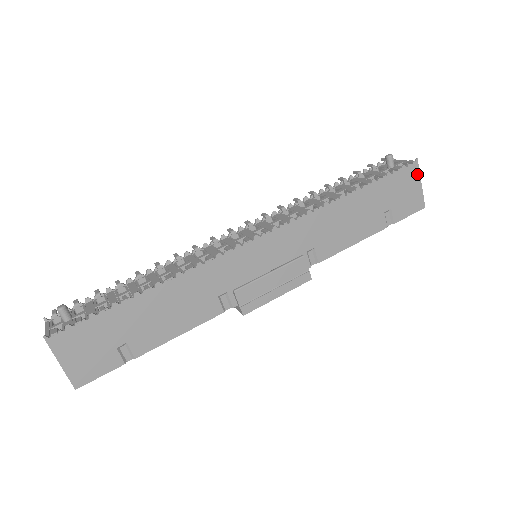
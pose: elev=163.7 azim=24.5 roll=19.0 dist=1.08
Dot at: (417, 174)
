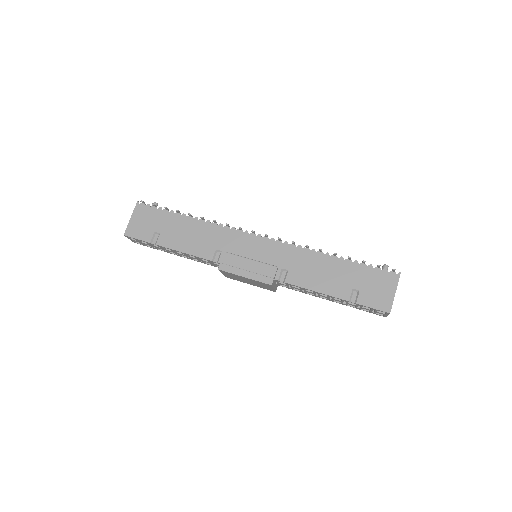
Dot at: (395, 283)
